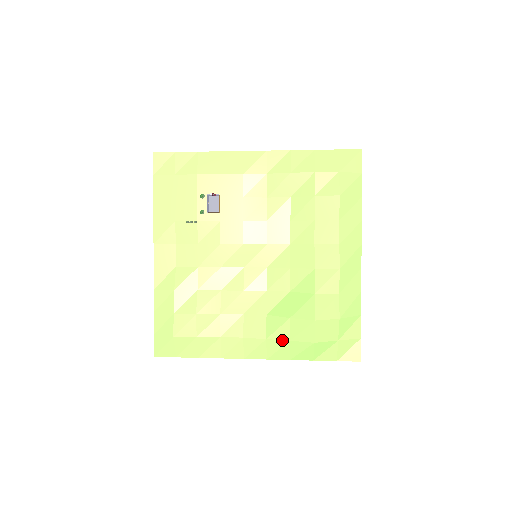
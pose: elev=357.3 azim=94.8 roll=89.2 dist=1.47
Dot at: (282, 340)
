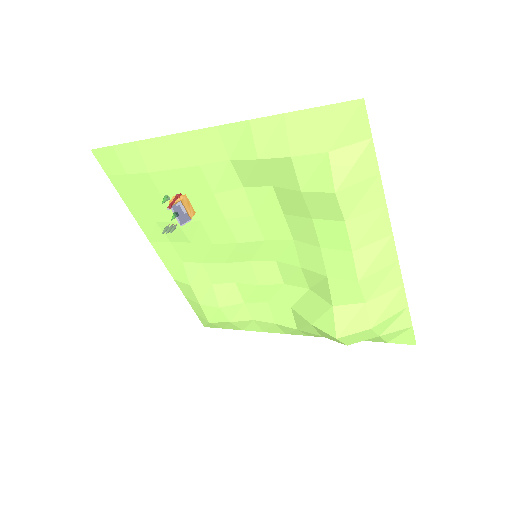
Dot at: (313, 334)
